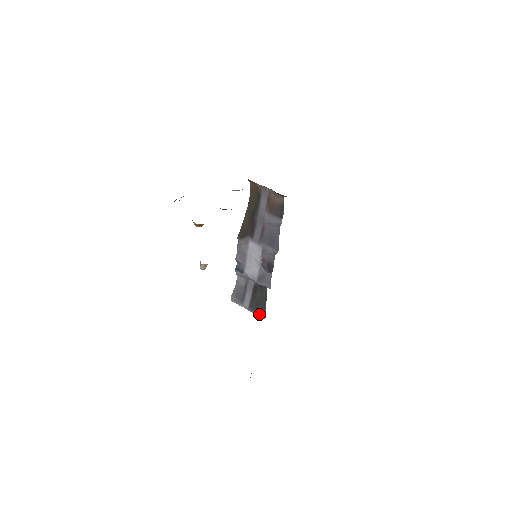
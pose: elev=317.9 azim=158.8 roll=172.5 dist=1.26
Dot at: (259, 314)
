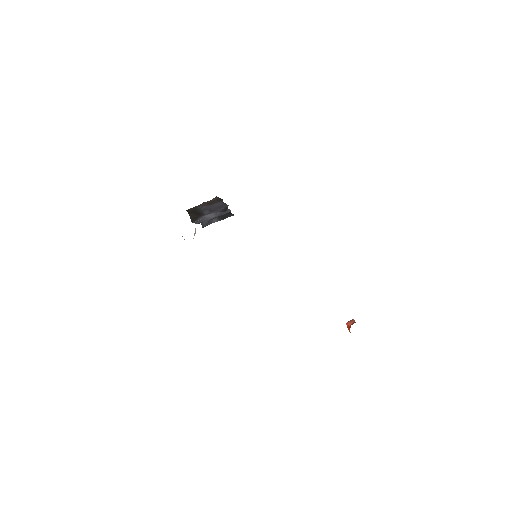
Dot at: occluded
